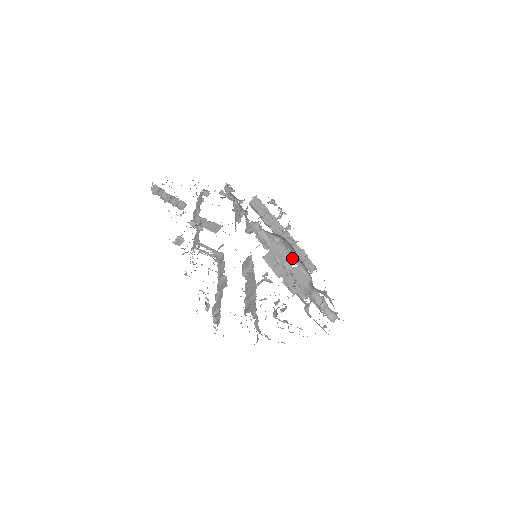
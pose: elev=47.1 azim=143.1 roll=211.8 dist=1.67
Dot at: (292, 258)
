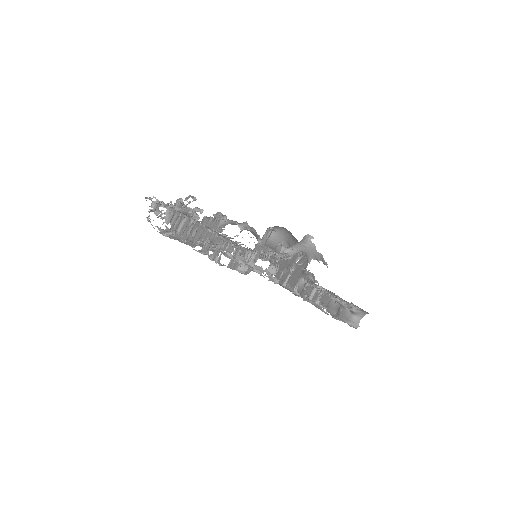
Dot at: (296, 256)
